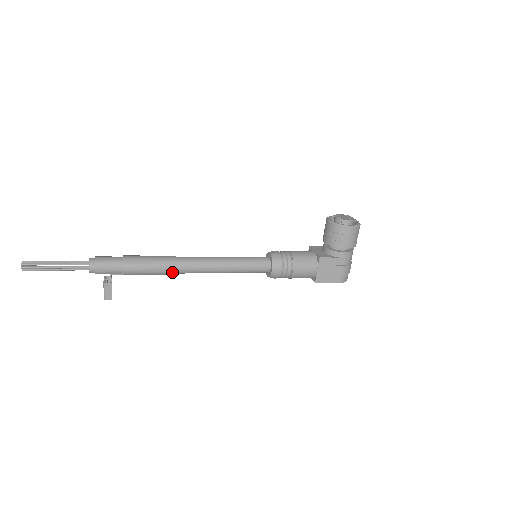
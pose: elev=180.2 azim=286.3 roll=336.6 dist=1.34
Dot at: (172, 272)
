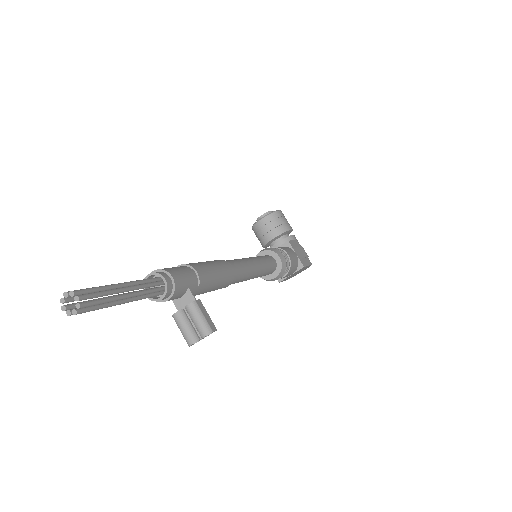
Dot at: (231, 273)
